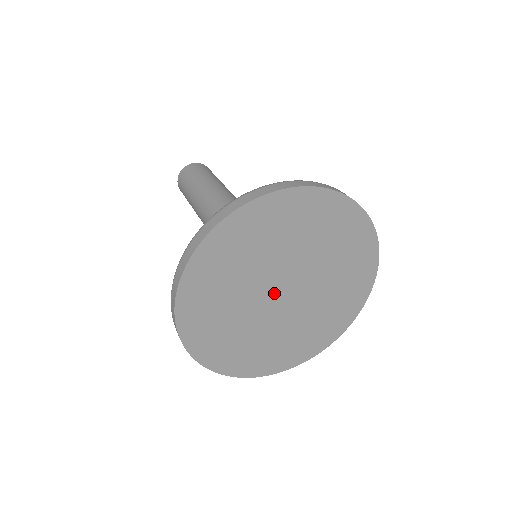
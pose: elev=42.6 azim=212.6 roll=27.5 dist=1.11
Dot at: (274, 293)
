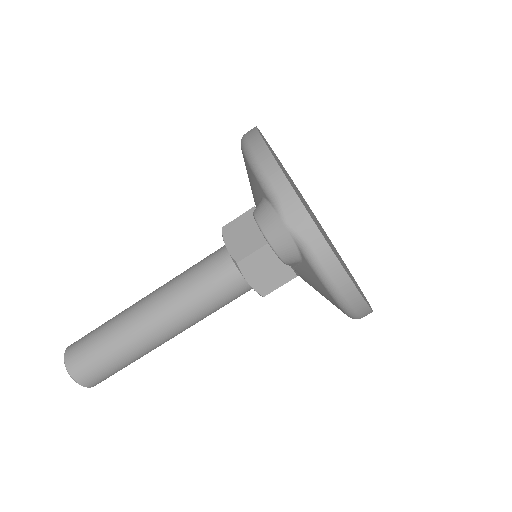
Dot at: (310, 211)
